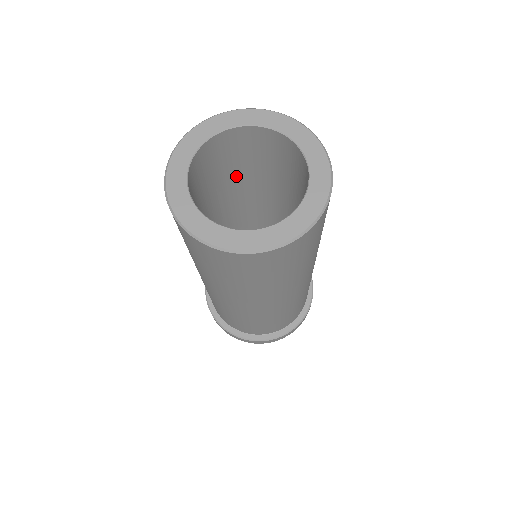
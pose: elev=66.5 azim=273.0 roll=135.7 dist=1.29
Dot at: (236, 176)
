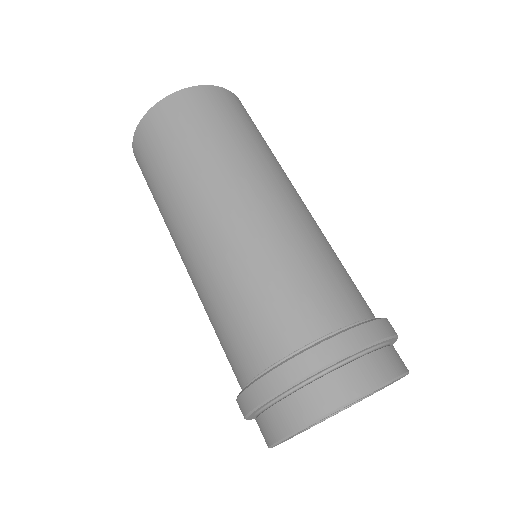
Dot at: occluded
